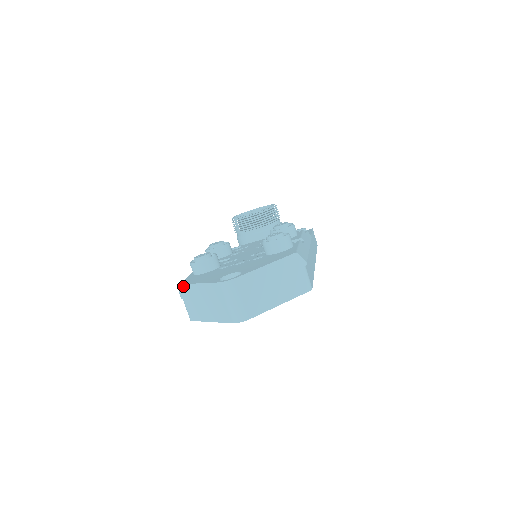
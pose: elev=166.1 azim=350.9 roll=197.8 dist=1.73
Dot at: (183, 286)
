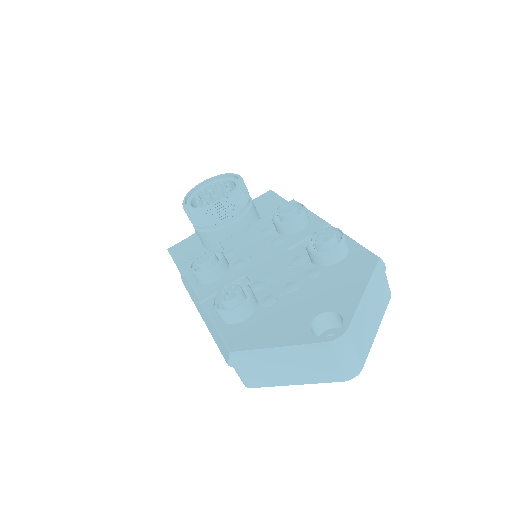
Dot at: (240, 353)
